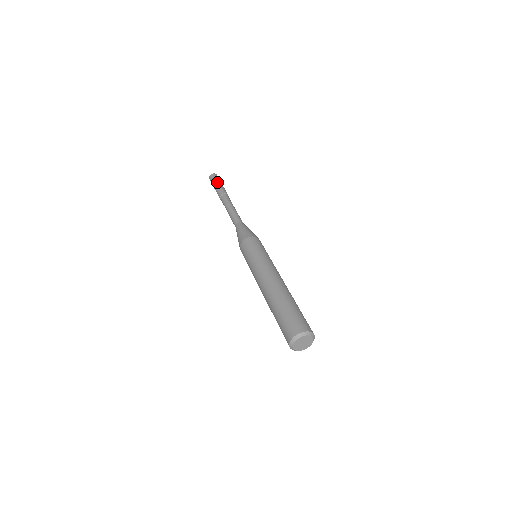
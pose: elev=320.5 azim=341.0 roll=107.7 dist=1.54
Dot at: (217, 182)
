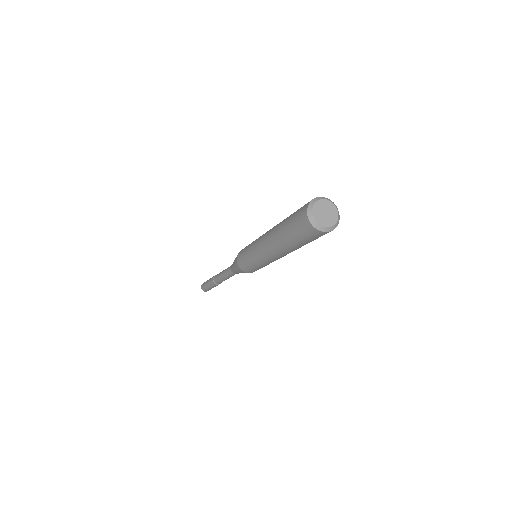
Dot at: (206, 281)
